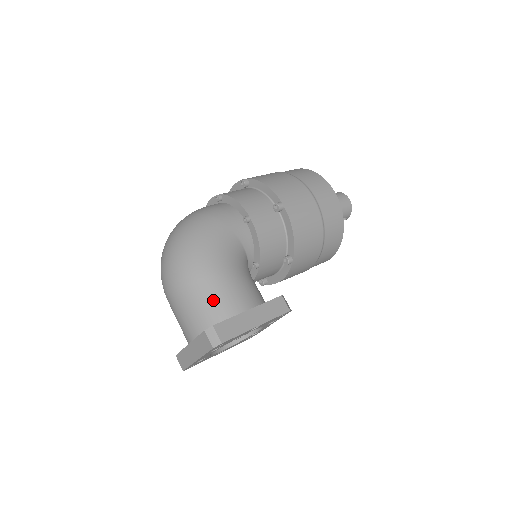
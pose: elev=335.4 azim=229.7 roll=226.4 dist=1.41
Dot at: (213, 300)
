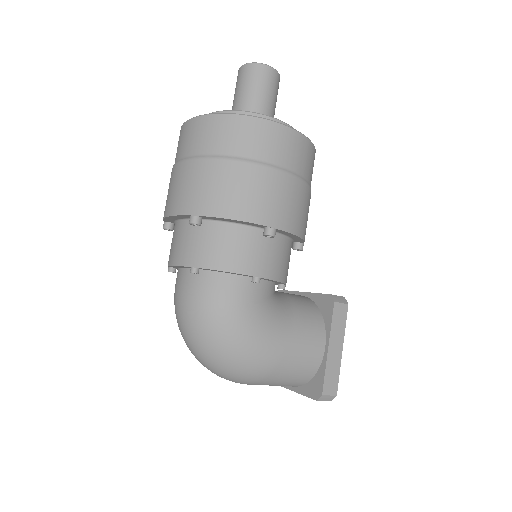
Dot at: (297, 371)
